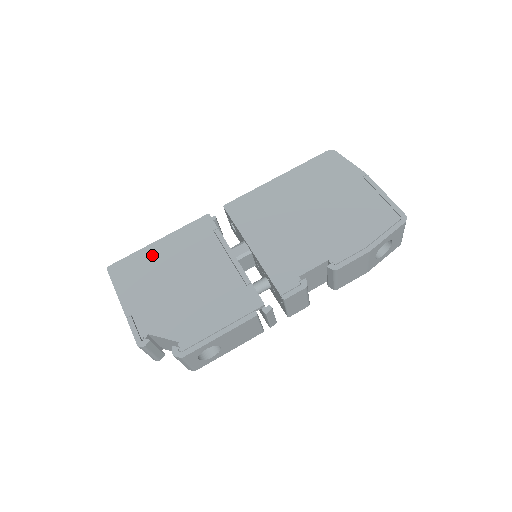
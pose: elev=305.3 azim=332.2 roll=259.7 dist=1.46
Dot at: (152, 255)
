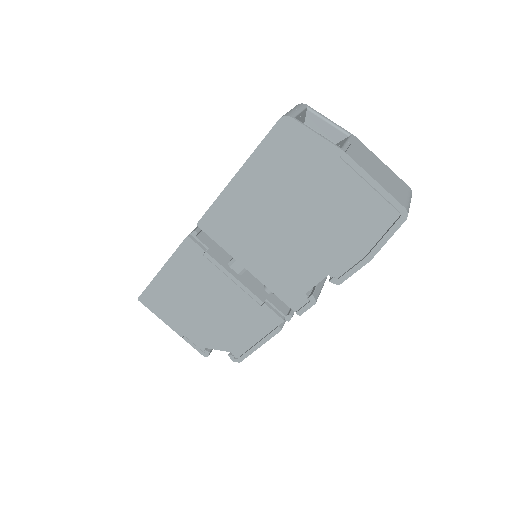
Dot at: (165, 285)
